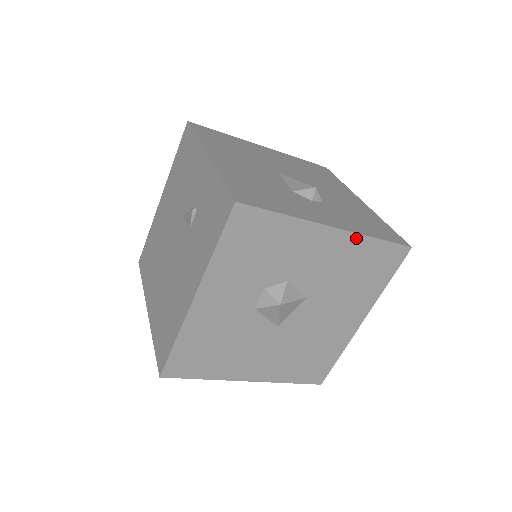
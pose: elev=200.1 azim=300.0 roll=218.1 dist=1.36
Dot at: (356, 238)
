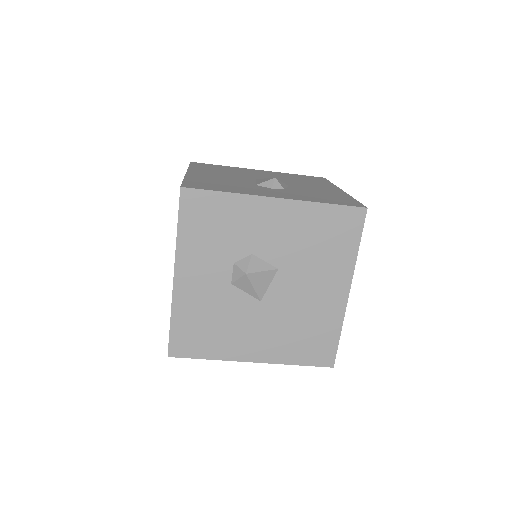
Dot at: (303, 205)
